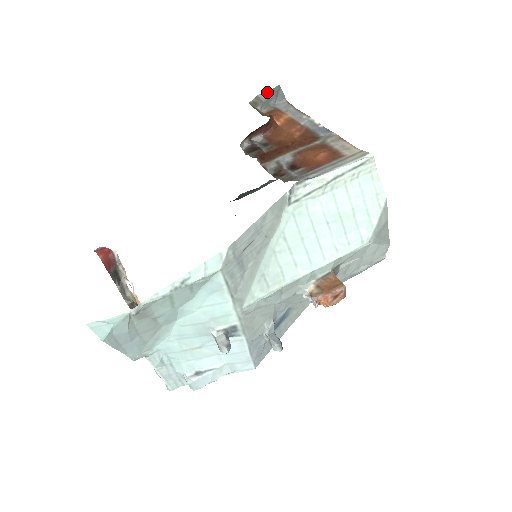
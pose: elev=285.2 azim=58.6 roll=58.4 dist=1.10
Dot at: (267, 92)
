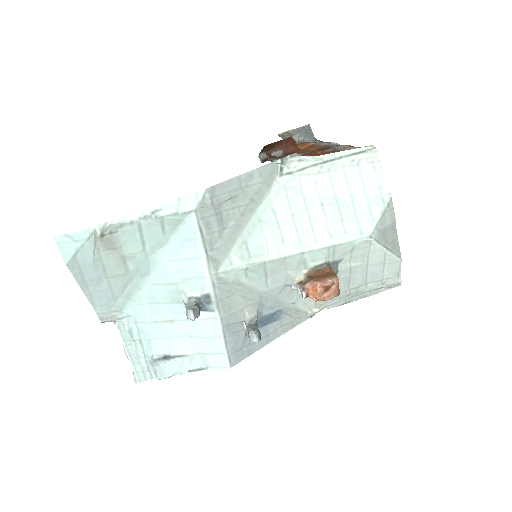
Dot at: (297, 128)
